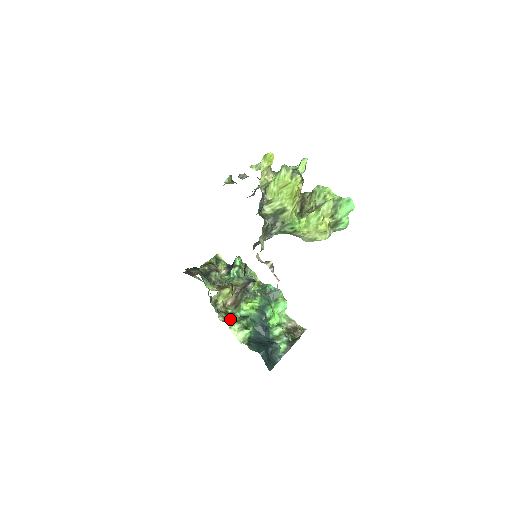
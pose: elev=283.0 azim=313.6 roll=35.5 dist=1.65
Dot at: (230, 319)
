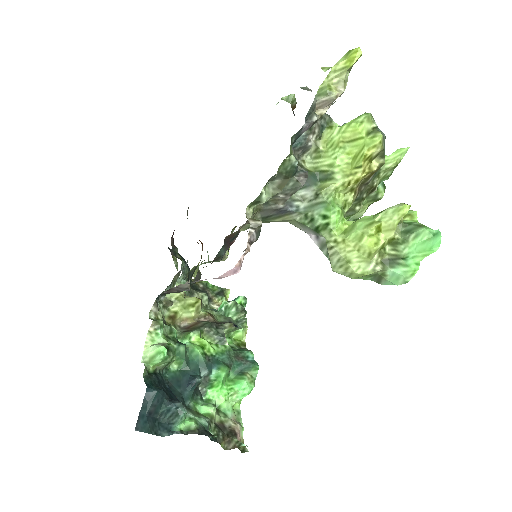
Dot at: (160, 321)
